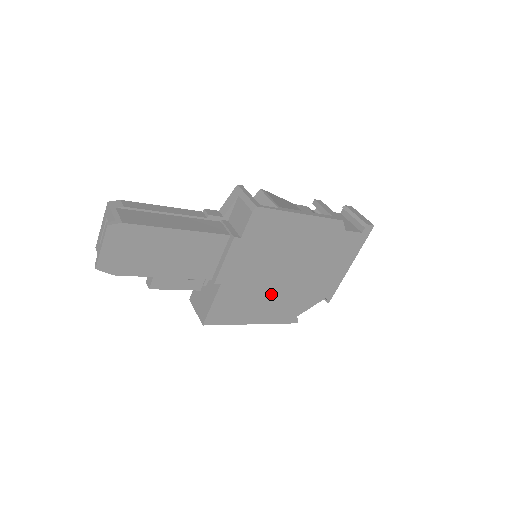
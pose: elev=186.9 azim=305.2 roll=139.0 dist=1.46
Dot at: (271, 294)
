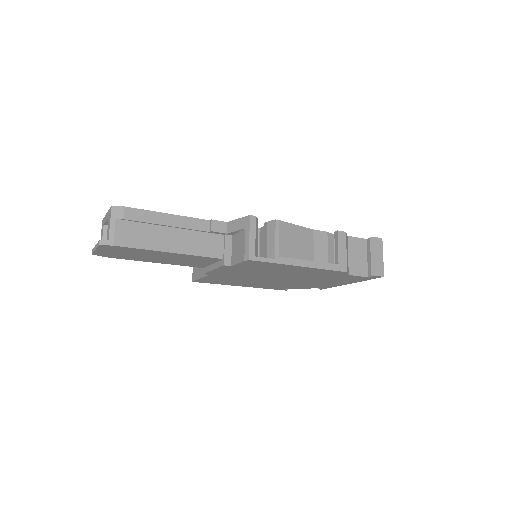
Dot at: (261, 281)
